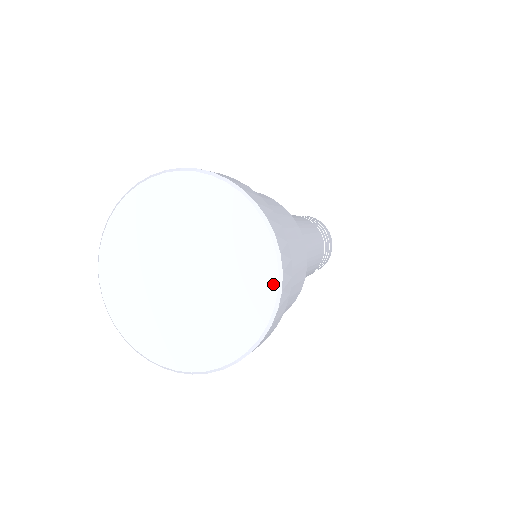
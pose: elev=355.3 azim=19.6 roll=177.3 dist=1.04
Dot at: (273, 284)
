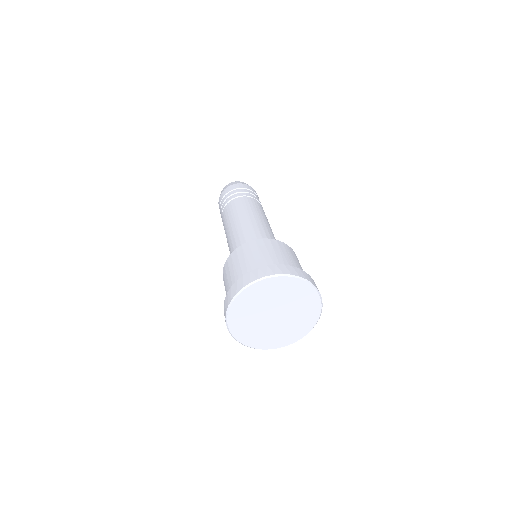
Dot at: (308, 286)
